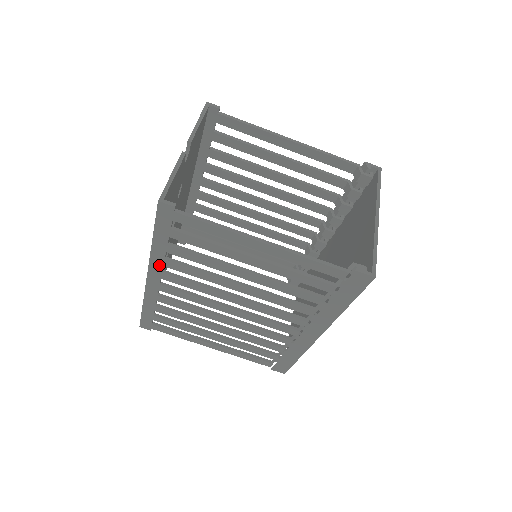
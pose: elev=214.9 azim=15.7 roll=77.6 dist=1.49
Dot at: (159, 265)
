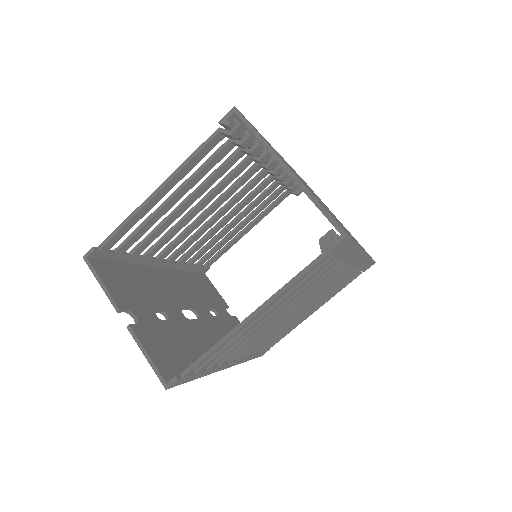
Dot at: (220, 367)
